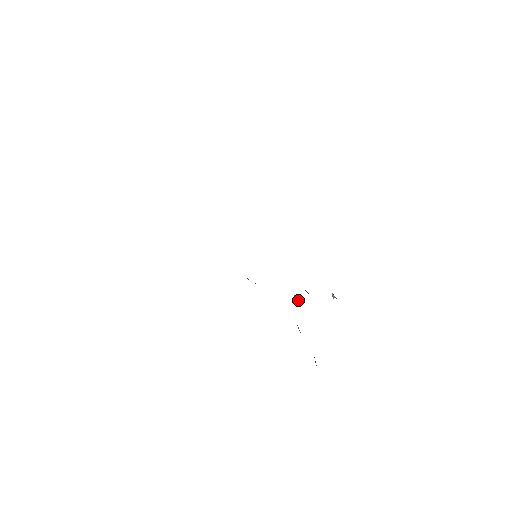
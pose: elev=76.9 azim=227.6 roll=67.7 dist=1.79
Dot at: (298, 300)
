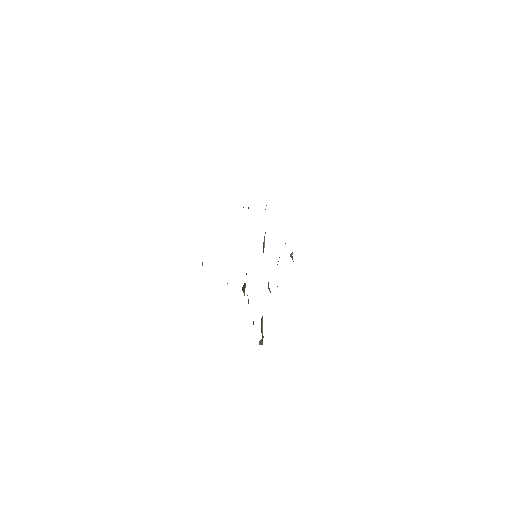
Dot at: (270, 292)
